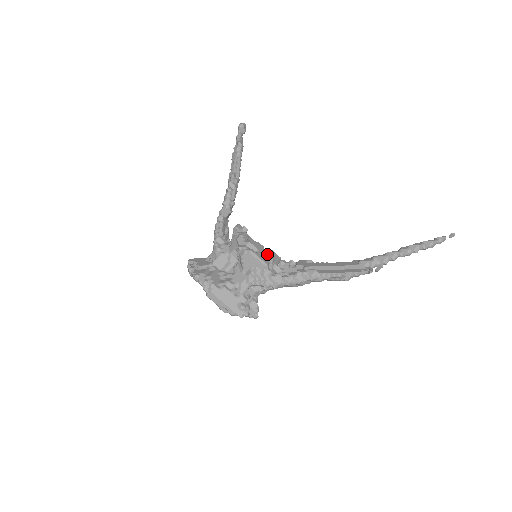
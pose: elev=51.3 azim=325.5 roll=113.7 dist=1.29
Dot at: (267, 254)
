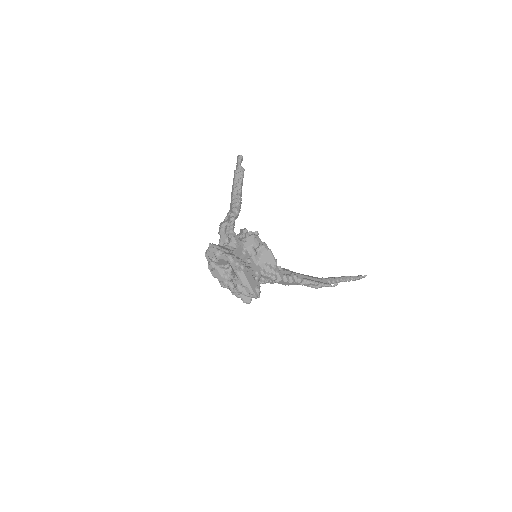
Dot at: occluded
